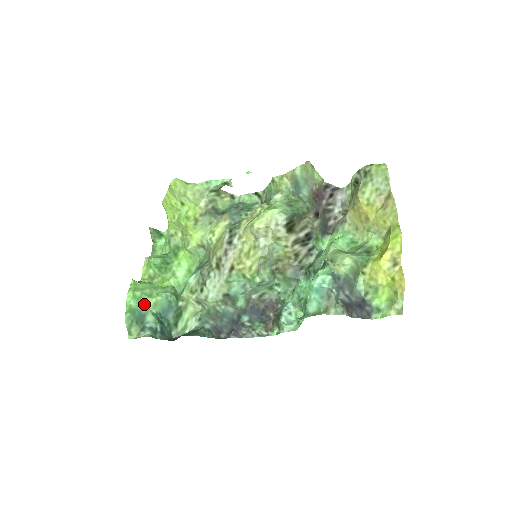
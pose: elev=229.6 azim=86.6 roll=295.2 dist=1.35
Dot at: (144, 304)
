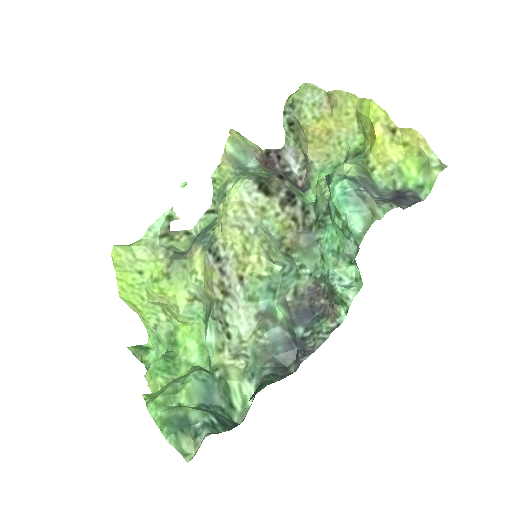
Dot at: (176, 406)
